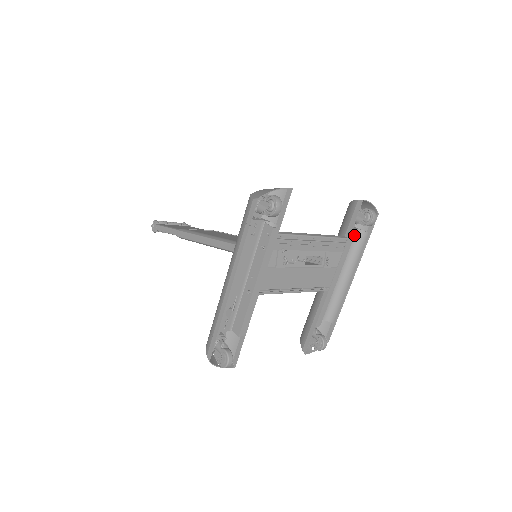
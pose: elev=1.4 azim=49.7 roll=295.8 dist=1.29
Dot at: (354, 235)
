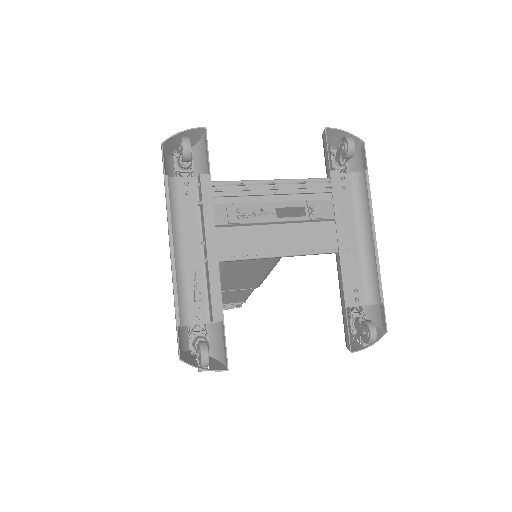
Dot at: (338, 172)
